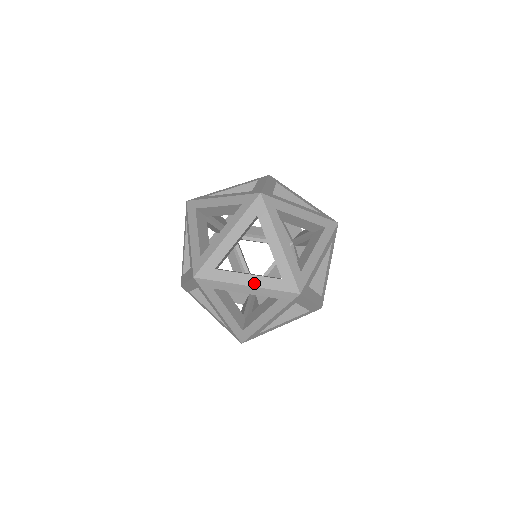
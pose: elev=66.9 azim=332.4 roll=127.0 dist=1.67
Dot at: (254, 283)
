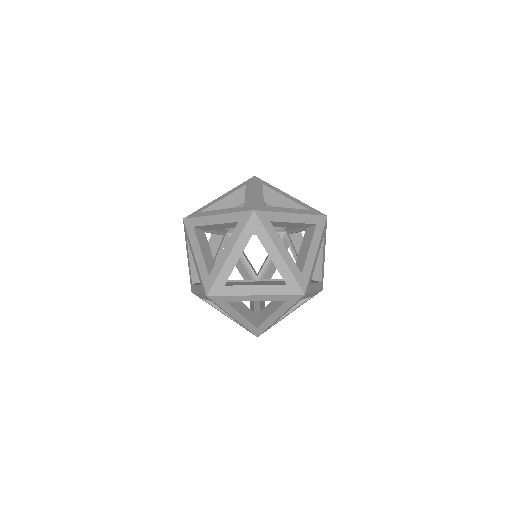
Dot at: (199, 291)
